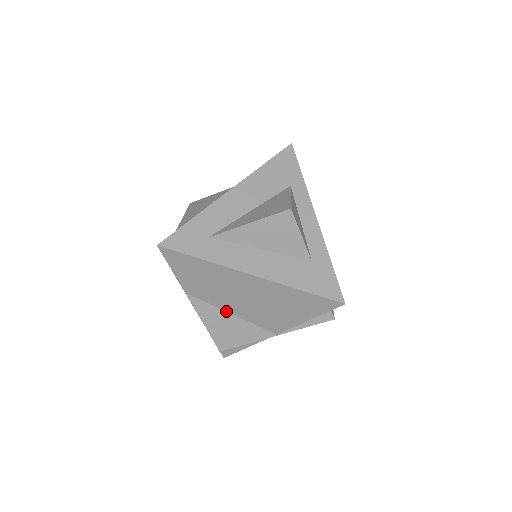
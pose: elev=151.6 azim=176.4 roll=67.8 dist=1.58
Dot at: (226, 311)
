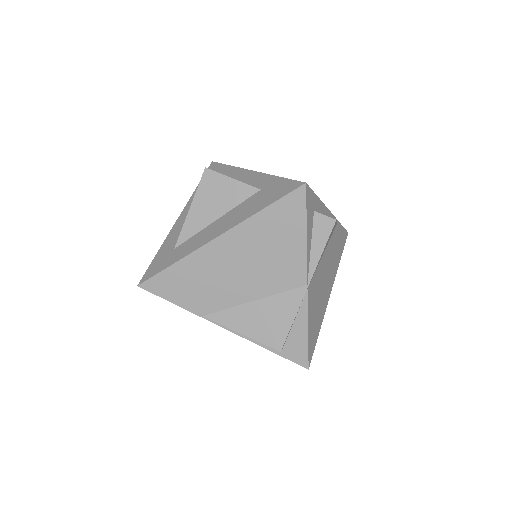
Dot at: (246, 303)
